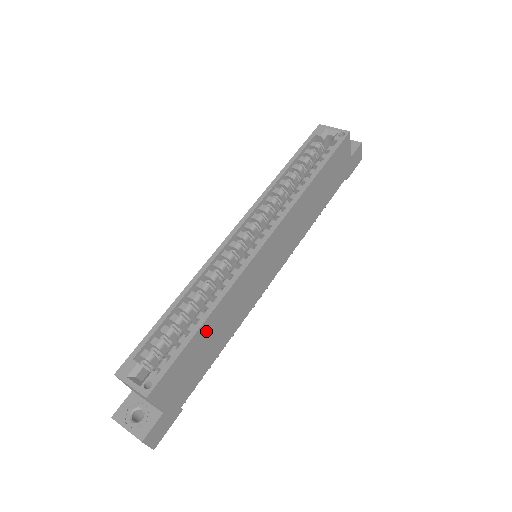
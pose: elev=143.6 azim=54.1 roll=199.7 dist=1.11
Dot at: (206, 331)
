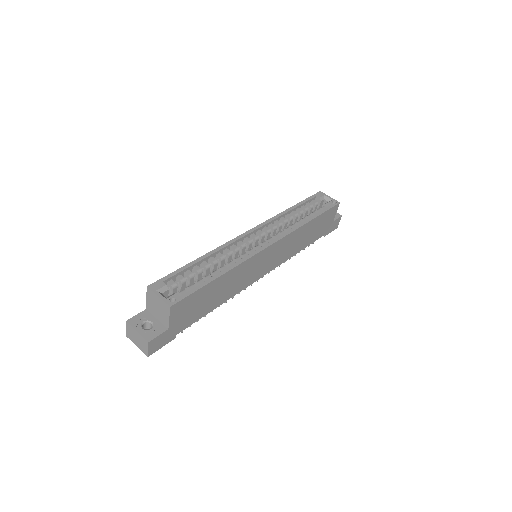
Dot at: (217, 284)
